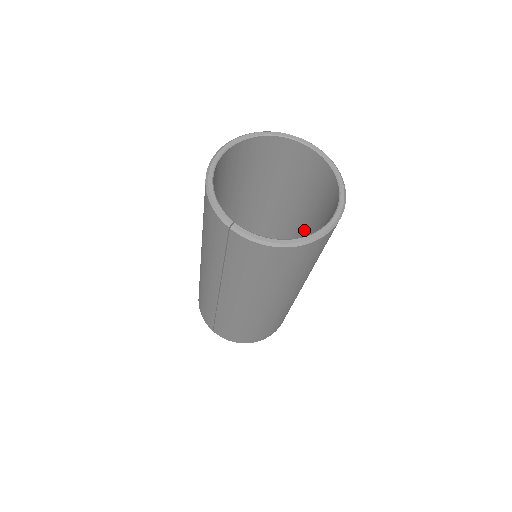
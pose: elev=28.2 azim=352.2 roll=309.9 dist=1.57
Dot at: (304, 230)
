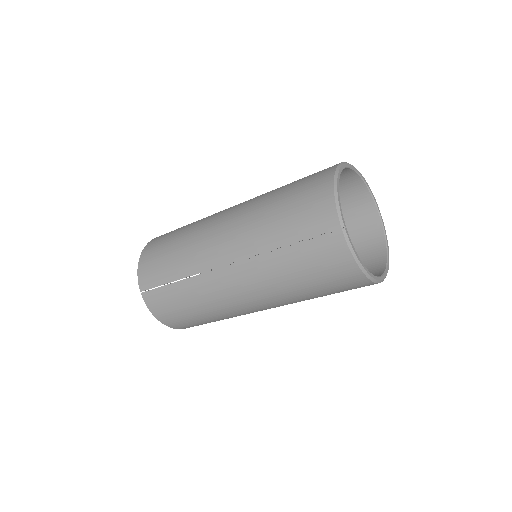
Dot at: occluded
